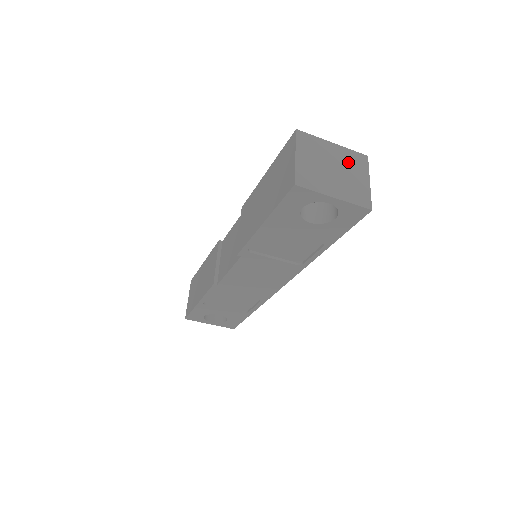
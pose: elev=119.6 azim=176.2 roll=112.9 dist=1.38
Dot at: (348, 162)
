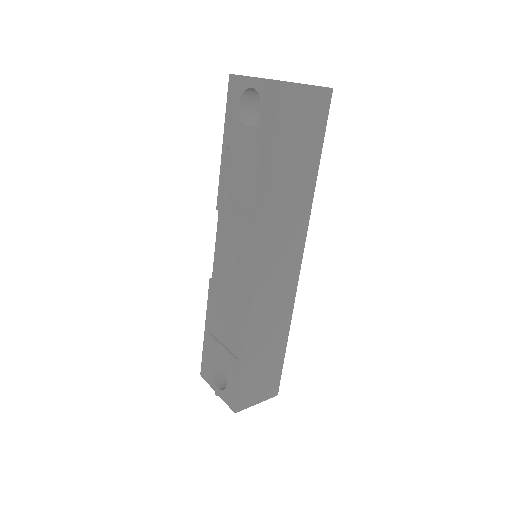
Dot at: occluded
